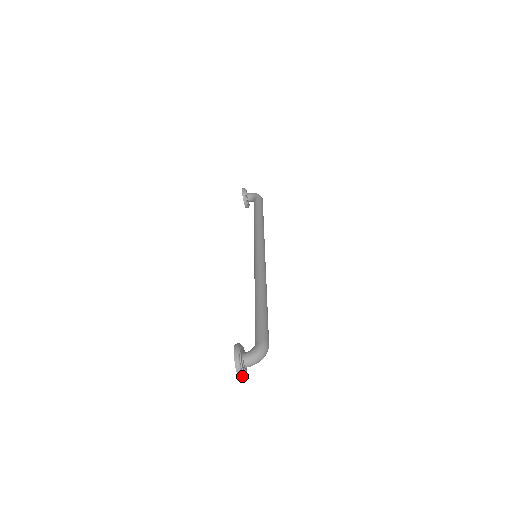
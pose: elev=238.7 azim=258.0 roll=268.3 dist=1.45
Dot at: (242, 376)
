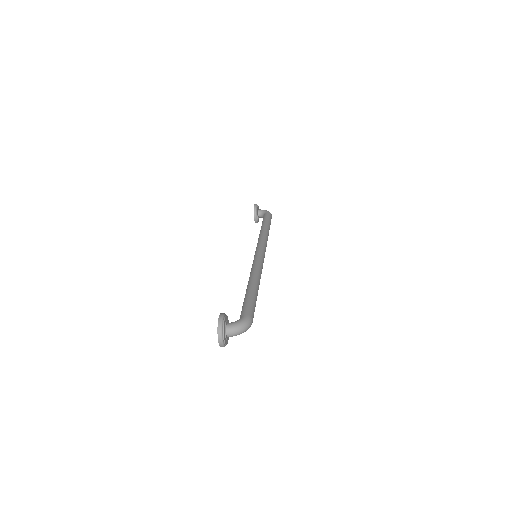
Dot at: (222, 342)
